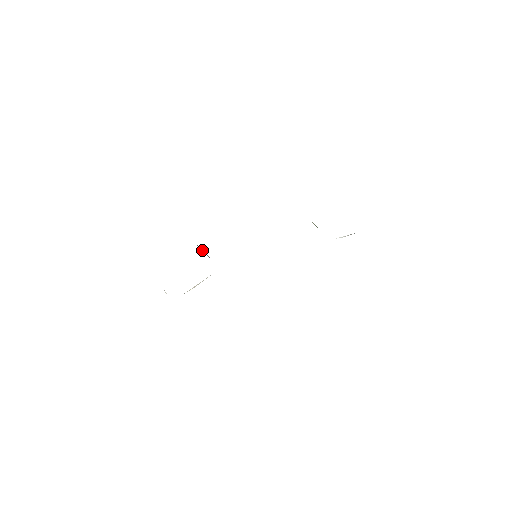
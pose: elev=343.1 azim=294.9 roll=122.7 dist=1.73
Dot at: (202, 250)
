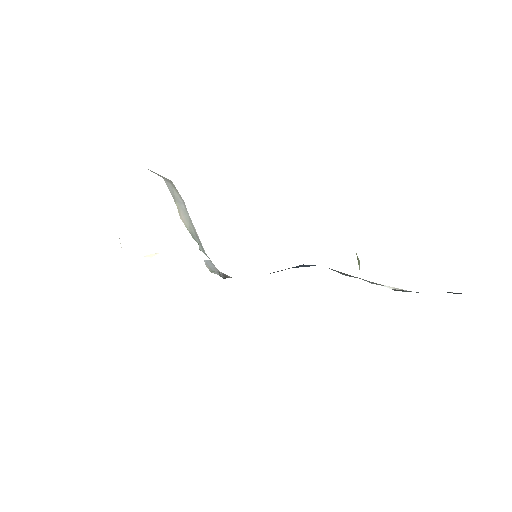
Dot at: (183, 211)
